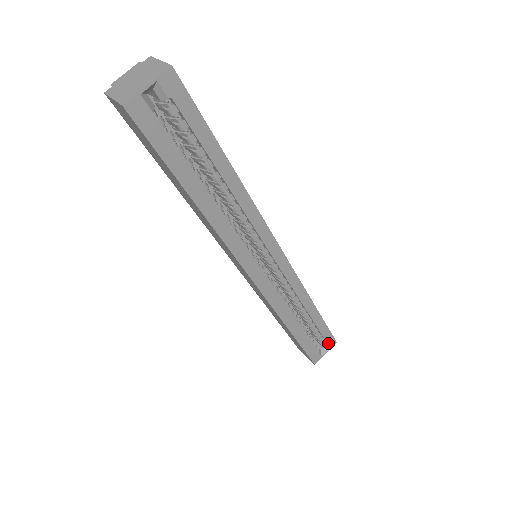
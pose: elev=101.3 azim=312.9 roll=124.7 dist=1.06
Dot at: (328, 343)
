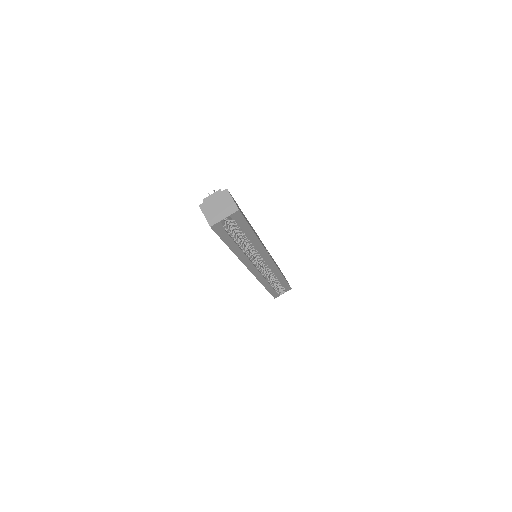
Dot at: (286, 289)
